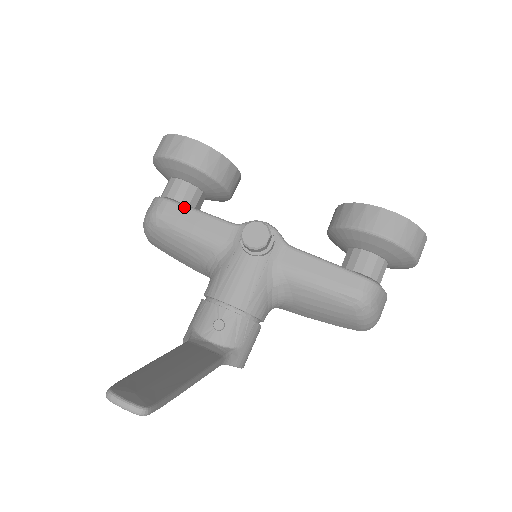
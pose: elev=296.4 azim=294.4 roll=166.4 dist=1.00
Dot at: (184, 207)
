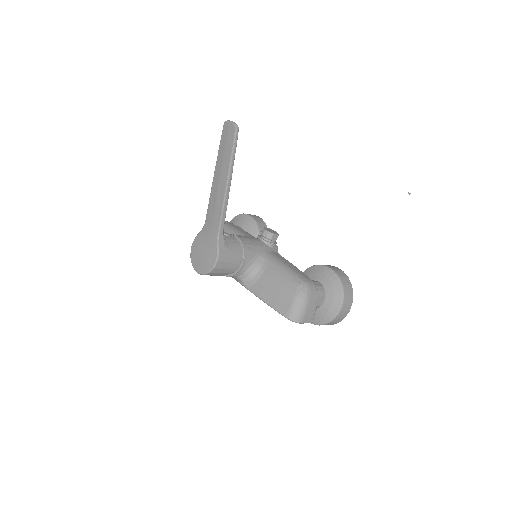
Dot at: (237, 226)
